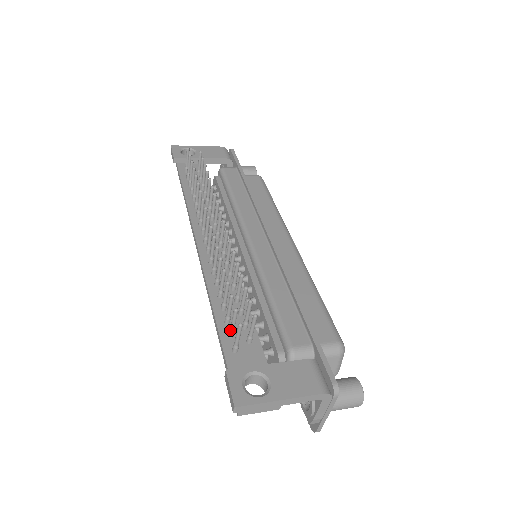
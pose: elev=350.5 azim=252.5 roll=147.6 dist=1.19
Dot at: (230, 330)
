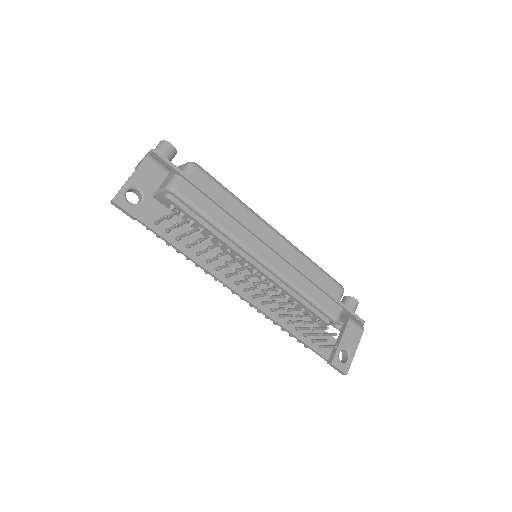
Dot at: occluded
